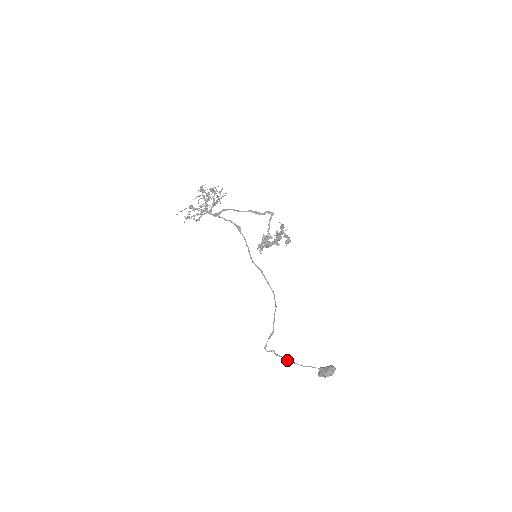
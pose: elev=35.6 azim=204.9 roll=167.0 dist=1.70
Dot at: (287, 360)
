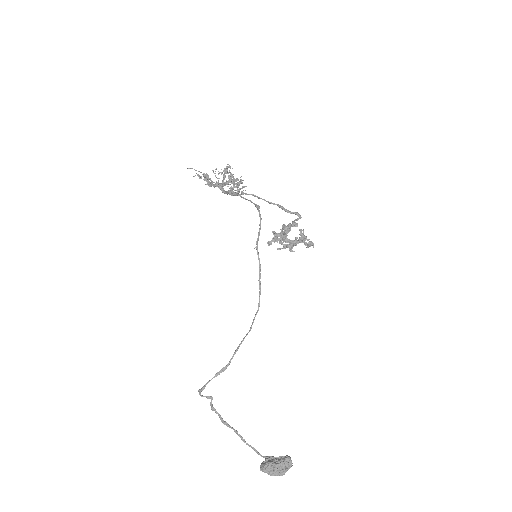
Dot at: (225, 422)
